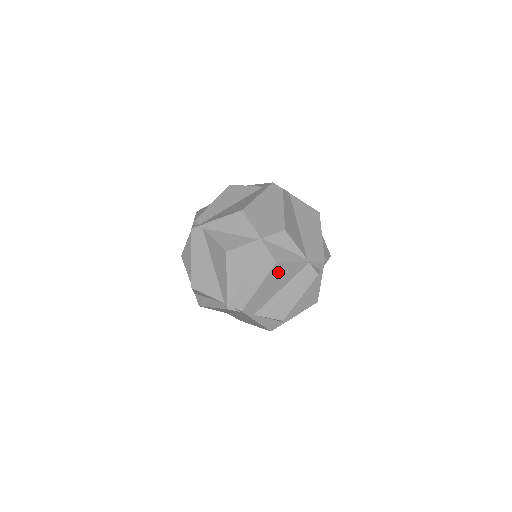
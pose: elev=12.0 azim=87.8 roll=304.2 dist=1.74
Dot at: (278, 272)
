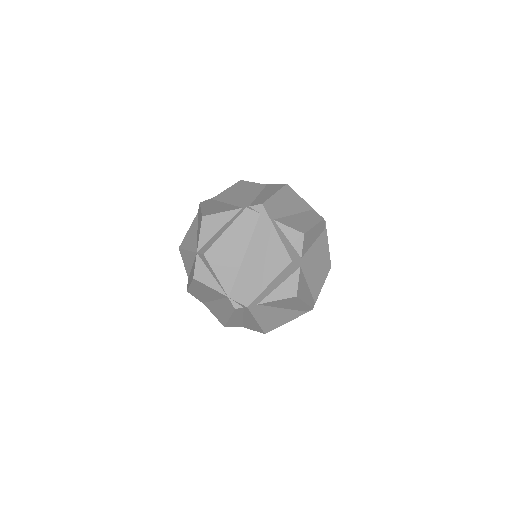
Dot at: (289, 194)
